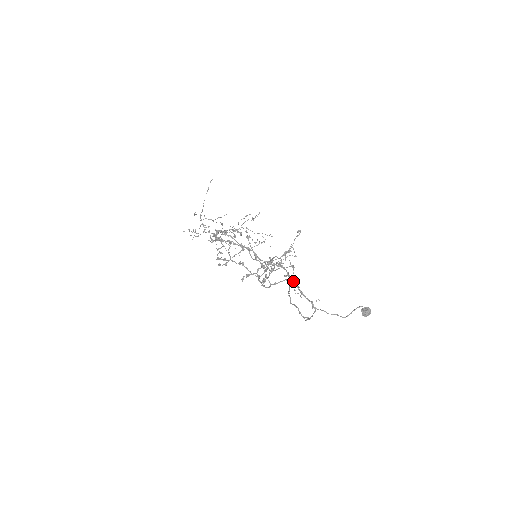
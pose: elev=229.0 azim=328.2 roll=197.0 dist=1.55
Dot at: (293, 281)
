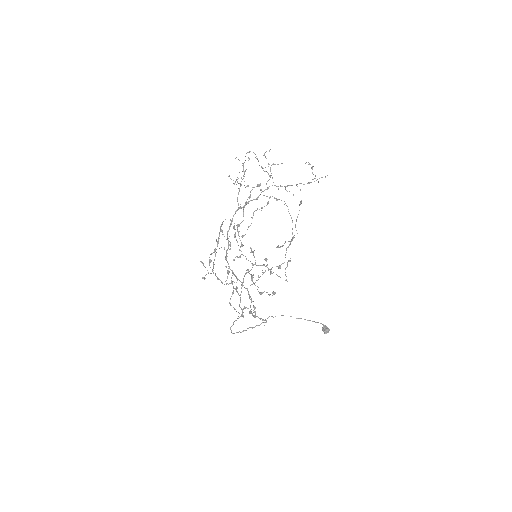
Dot at: occluded
